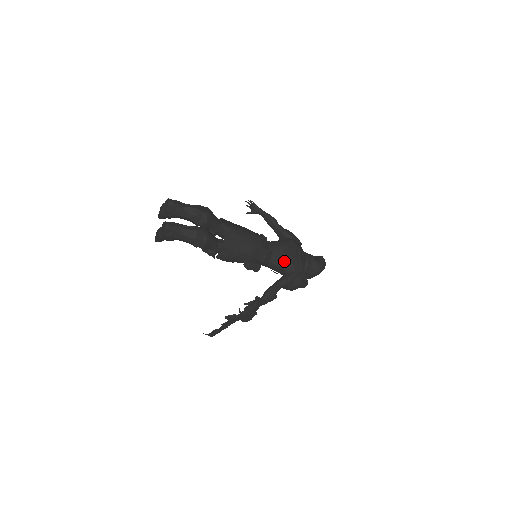
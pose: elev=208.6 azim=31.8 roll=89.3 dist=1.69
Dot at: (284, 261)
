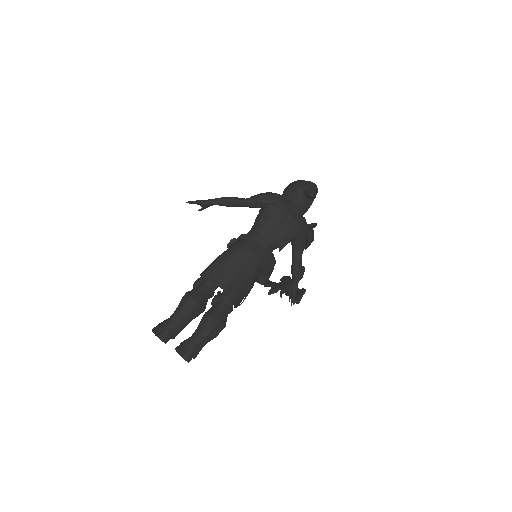
Dot at: occluded
